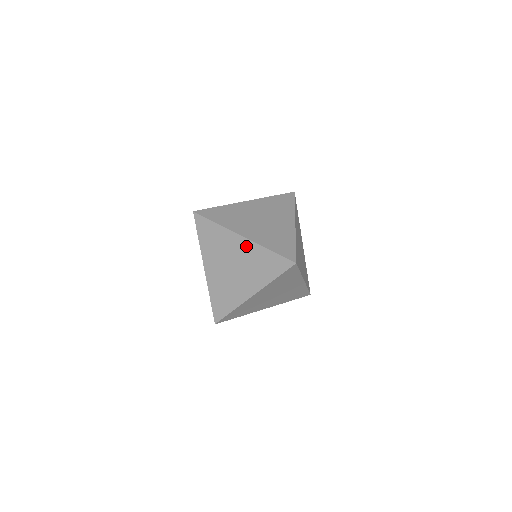
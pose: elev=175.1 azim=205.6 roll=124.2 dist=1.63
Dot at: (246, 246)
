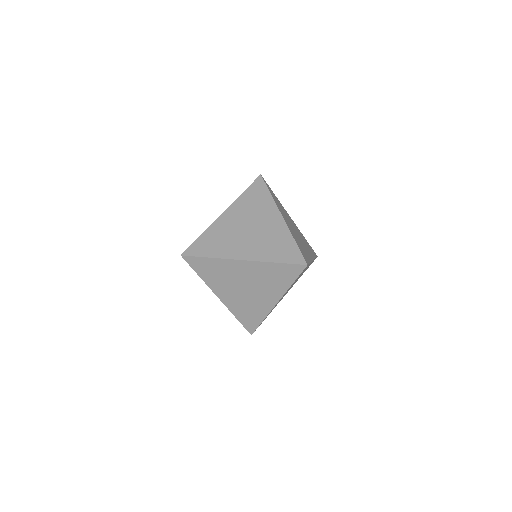
Dot at: (278, 224)
